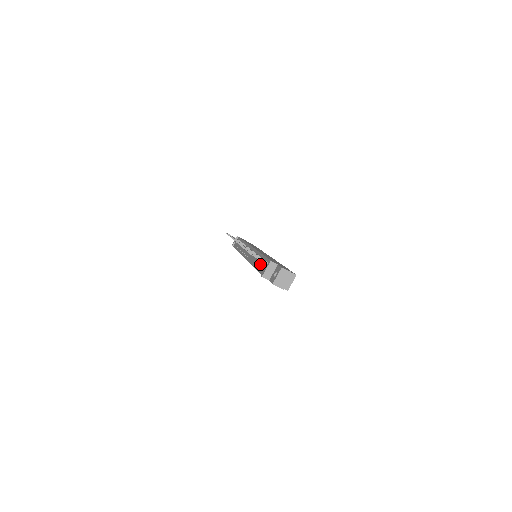
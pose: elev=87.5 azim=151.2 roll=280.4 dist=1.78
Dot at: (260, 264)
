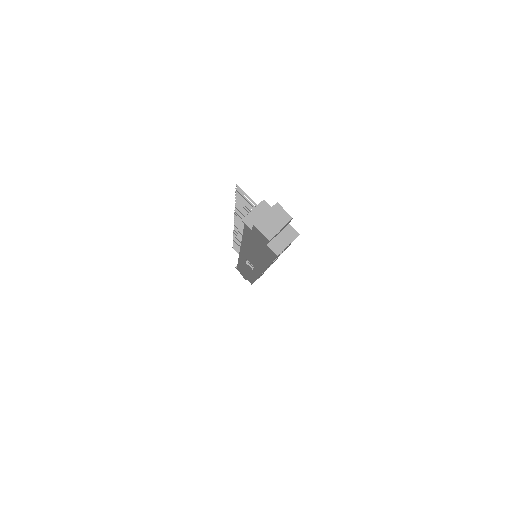
Dot at: occluded
